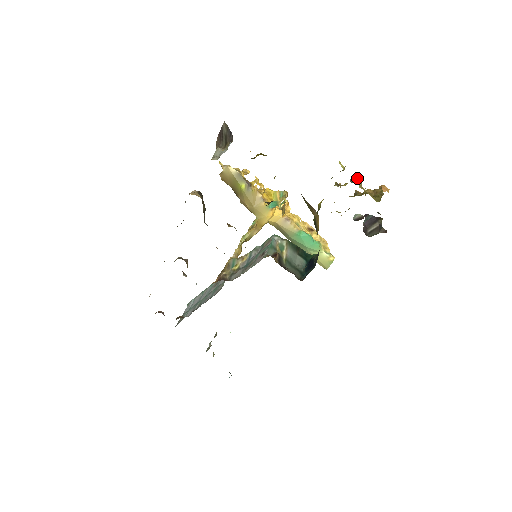
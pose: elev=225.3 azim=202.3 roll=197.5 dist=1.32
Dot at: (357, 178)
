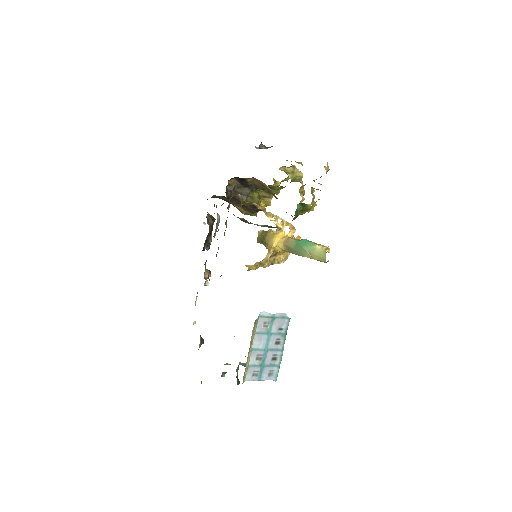
Dot at: occluded
